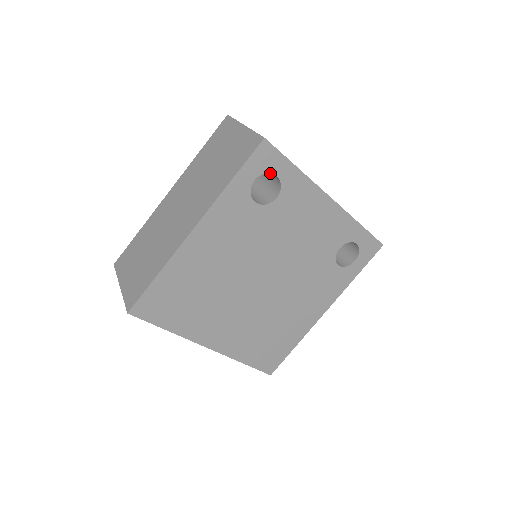
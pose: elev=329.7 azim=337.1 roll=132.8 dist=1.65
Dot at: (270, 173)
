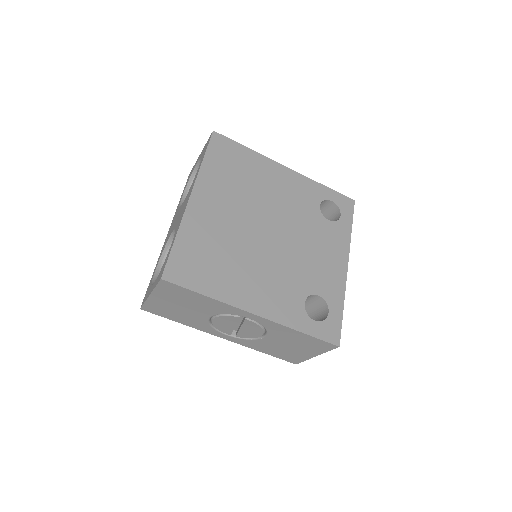
Dot at: occluded
